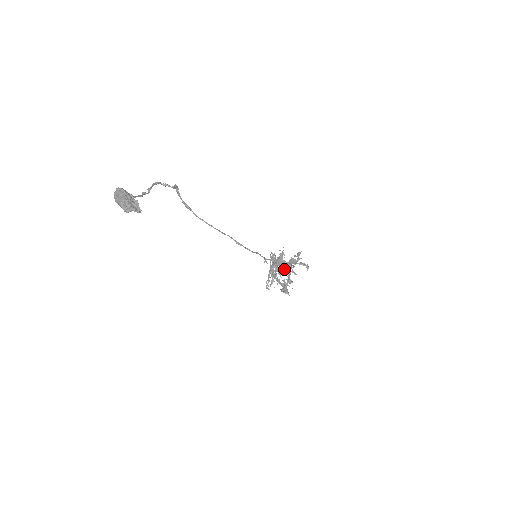
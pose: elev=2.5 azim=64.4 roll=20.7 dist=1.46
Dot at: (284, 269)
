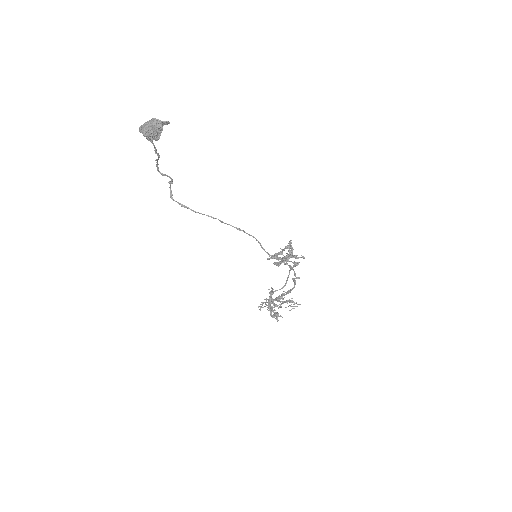
Dot at: (285, 259)
